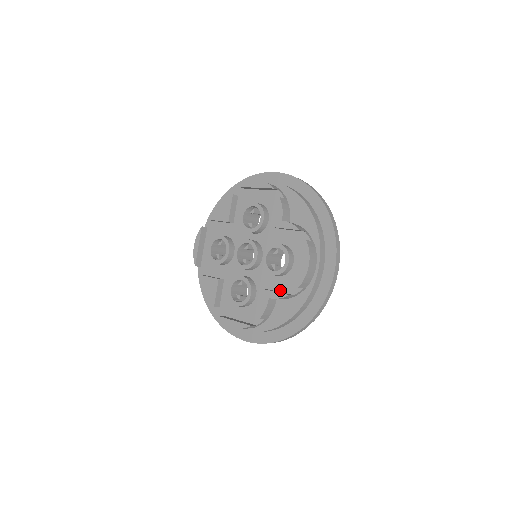
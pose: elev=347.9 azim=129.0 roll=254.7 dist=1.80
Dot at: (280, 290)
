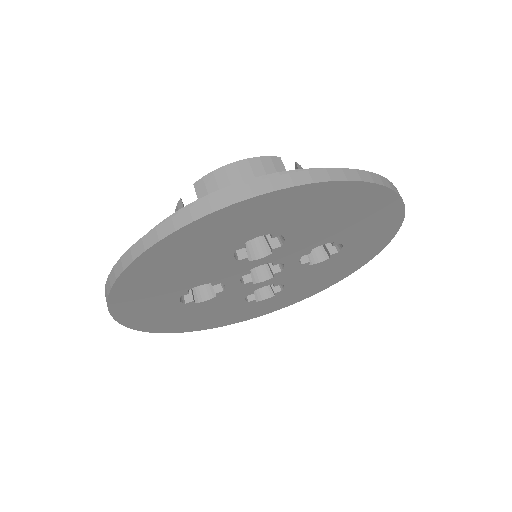
Dot at: occluded
